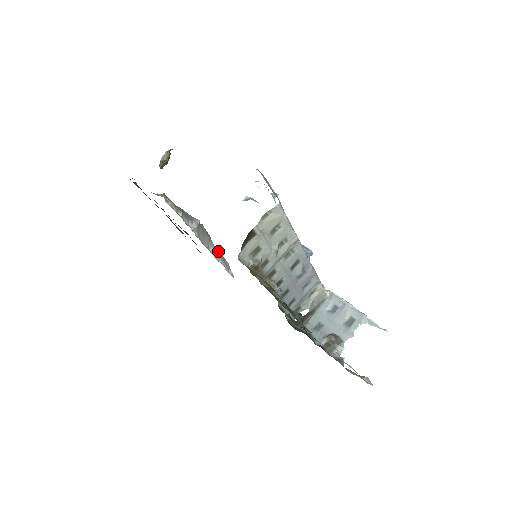
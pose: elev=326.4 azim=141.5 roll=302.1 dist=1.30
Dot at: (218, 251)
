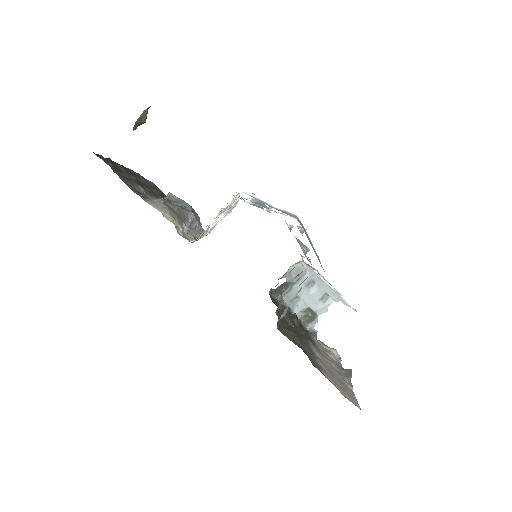
Dot at: (194, 213)
